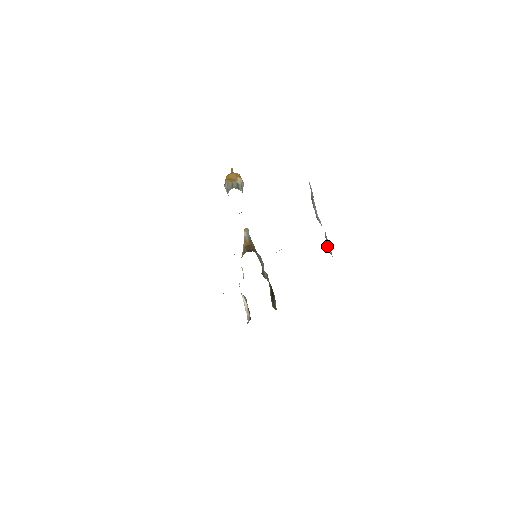
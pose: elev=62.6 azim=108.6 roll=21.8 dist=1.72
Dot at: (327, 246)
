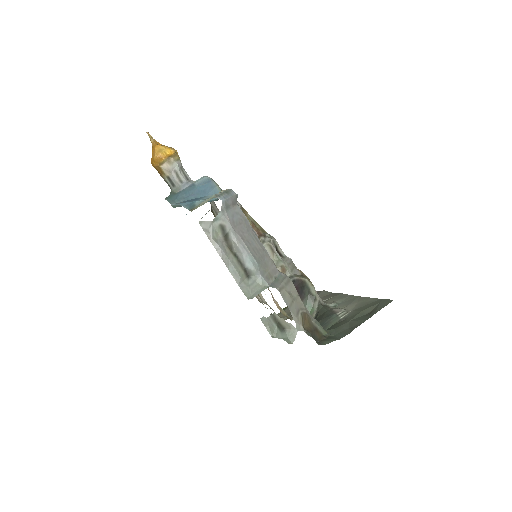
Dot at: (278, 325)
